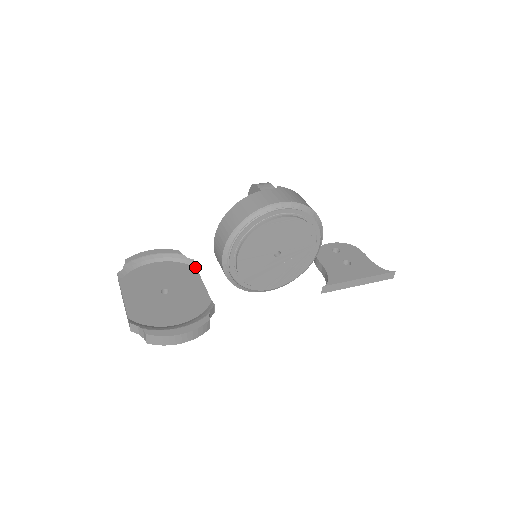
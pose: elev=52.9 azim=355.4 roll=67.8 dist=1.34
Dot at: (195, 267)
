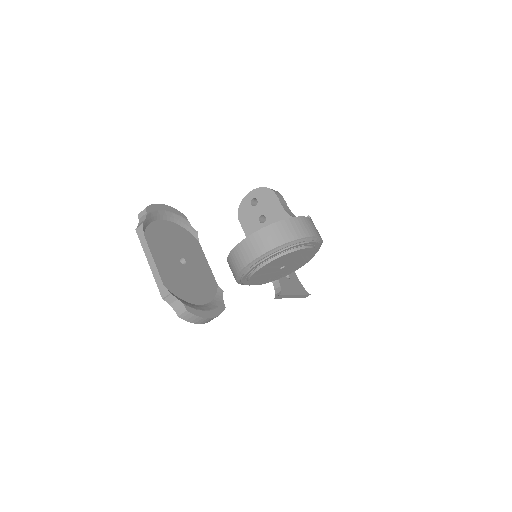
Dot at: (198, 240)
